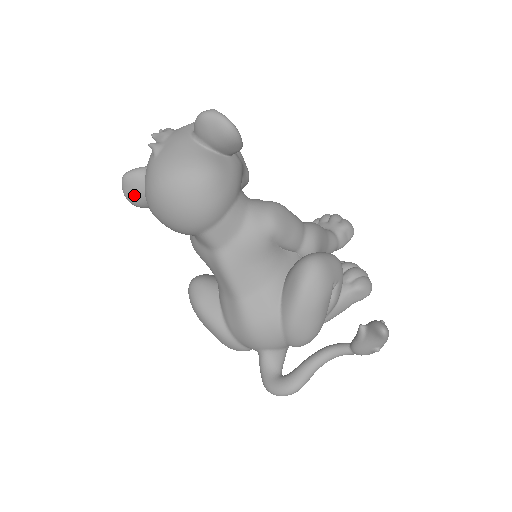
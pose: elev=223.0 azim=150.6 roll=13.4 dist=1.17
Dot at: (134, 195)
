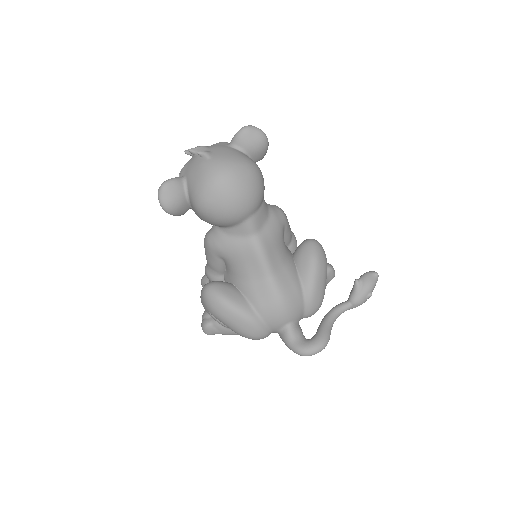
Dot at: (173, 200)
